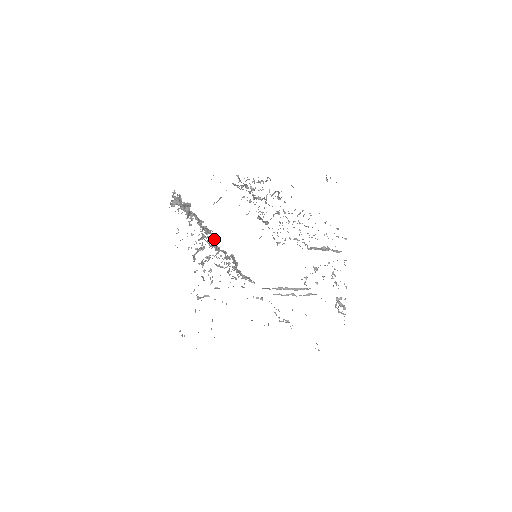
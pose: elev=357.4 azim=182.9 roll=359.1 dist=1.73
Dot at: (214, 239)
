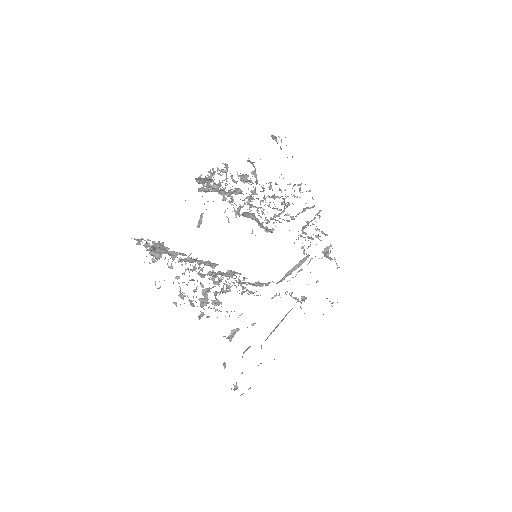
Dot at: occluded
